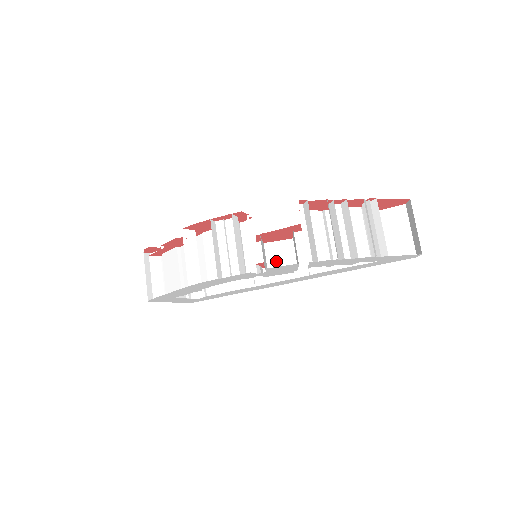
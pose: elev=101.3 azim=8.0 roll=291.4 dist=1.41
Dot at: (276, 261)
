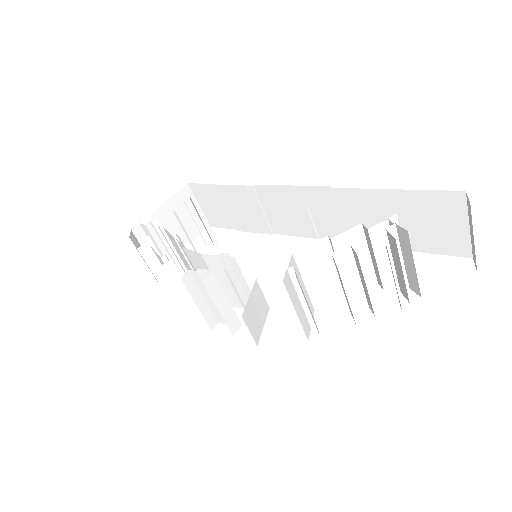
Dot at: (276, 296)
